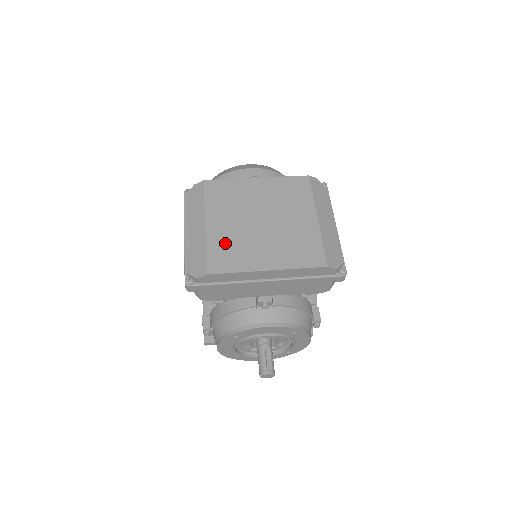
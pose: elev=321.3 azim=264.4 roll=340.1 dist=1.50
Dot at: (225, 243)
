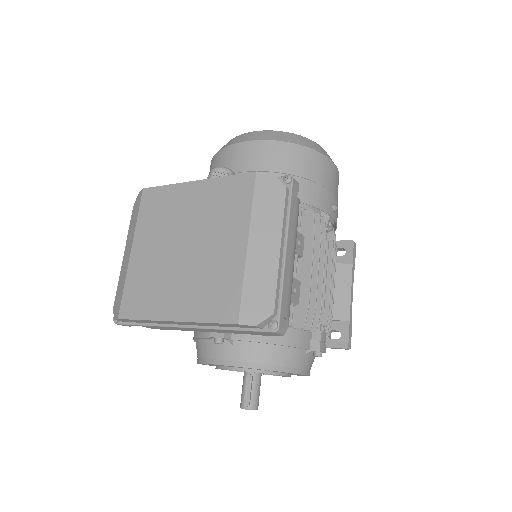
Dot at: (142, 278)
